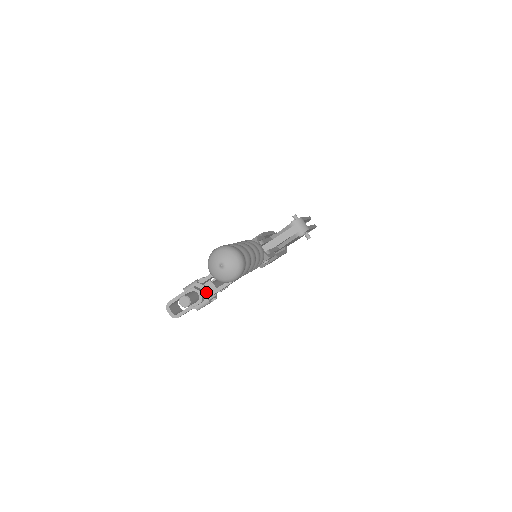
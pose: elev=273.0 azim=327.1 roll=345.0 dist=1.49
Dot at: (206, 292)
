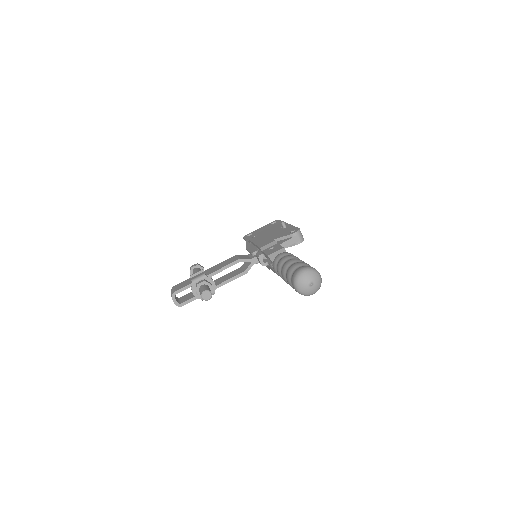
Dot at: (214, 285)
